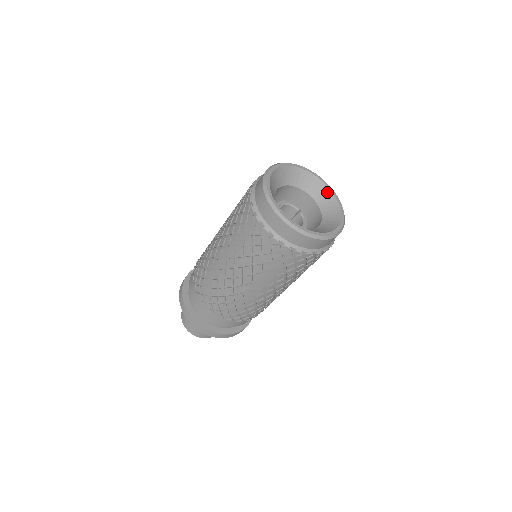
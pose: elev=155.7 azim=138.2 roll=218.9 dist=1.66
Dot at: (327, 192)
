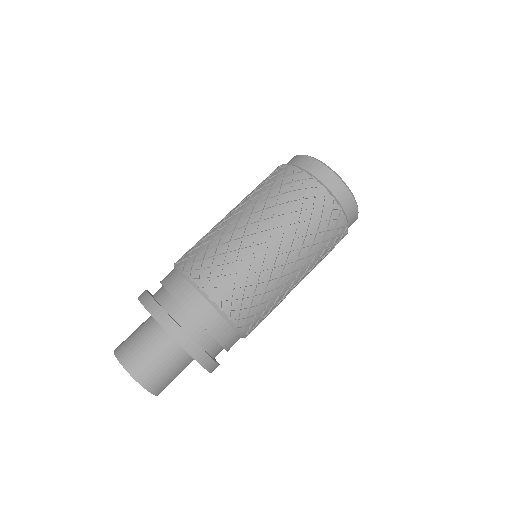
Dot at: occluded
